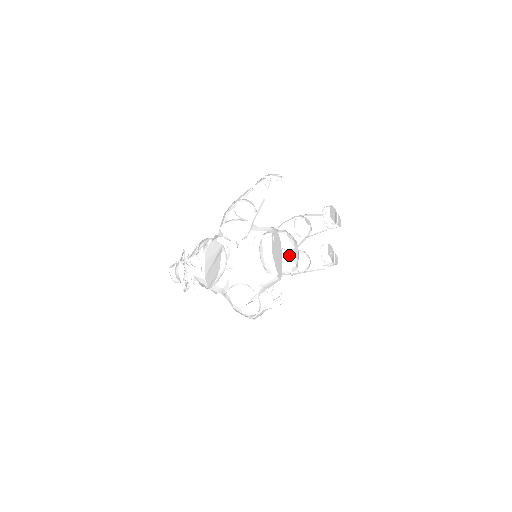
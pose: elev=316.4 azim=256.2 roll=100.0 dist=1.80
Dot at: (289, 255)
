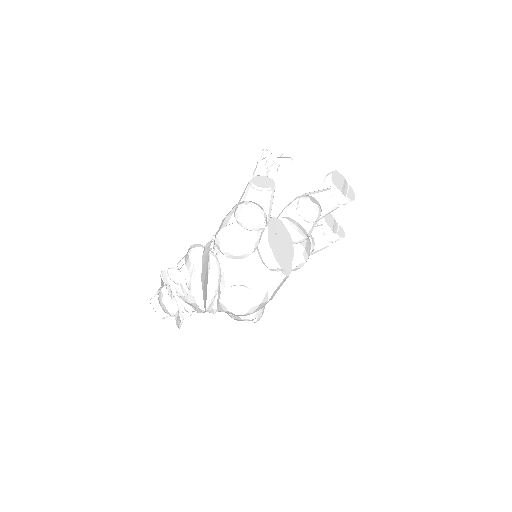
Dot at: occluded
